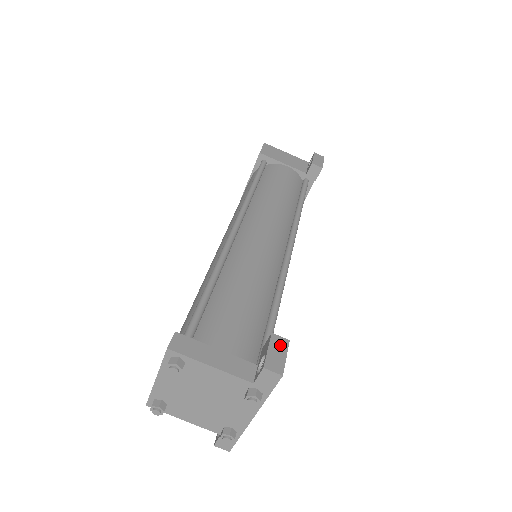
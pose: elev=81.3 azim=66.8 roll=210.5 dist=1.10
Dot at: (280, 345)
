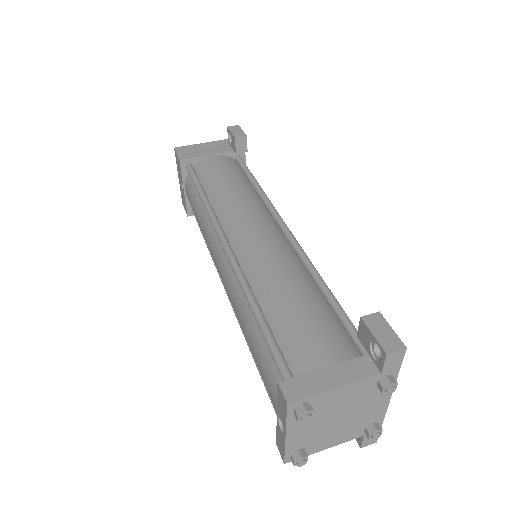
Dot at: (377, 322)
